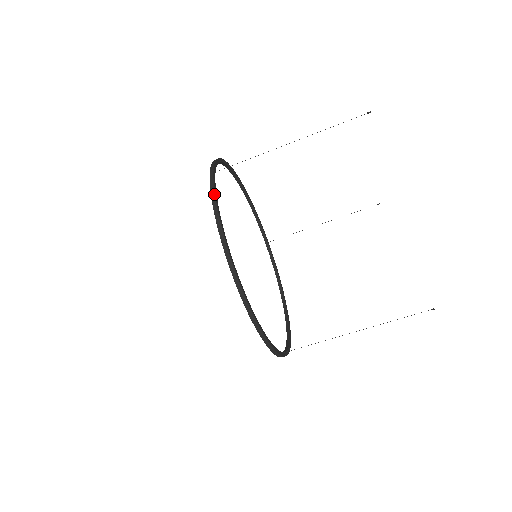
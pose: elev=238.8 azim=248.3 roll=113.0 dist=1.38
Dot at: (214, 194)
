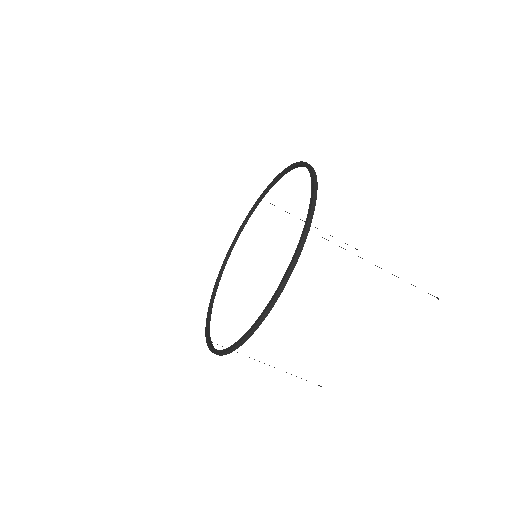
Dot at: (294, 267)
